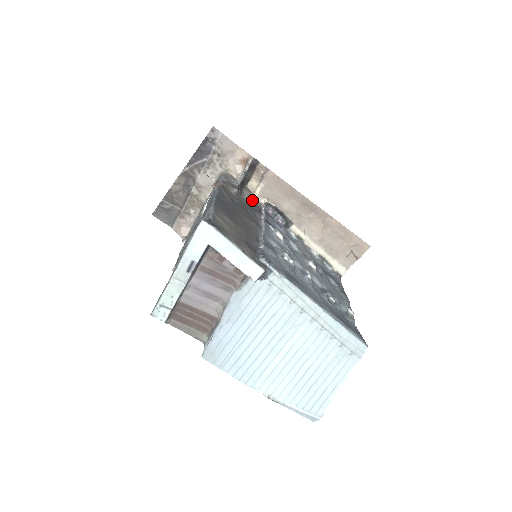
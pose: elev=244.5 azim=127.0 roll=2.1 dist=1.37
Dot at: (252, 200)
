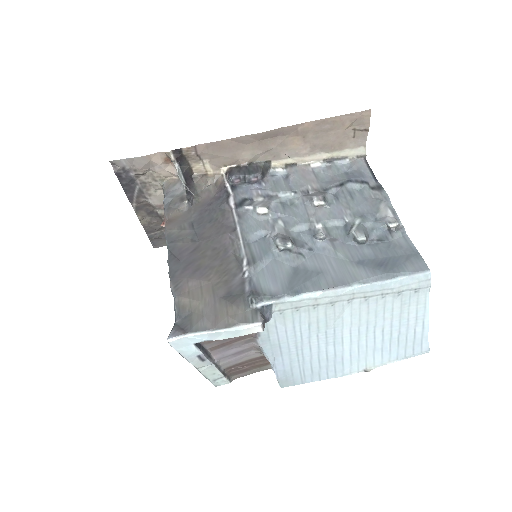
Dot at: (212, 180)
